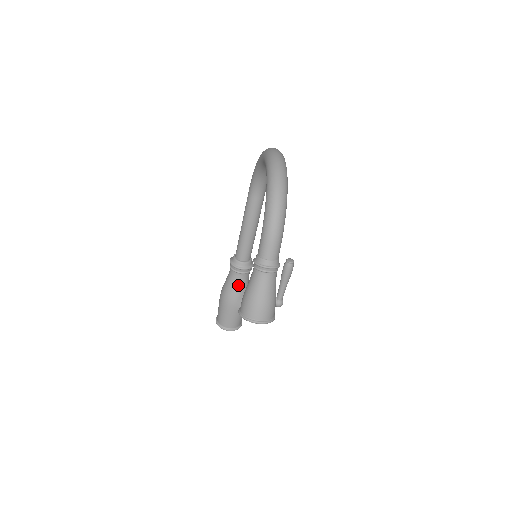
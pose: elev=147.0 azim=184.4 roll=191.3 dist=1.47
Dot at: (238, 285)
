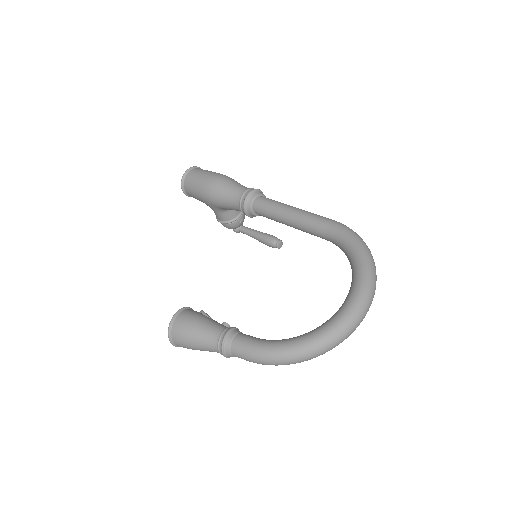
Dot at: (229, 206)
